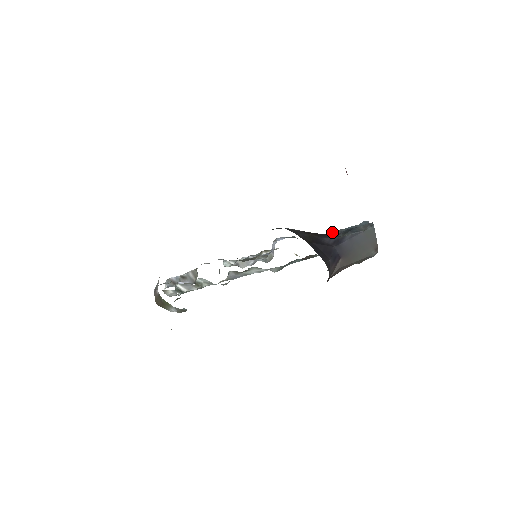
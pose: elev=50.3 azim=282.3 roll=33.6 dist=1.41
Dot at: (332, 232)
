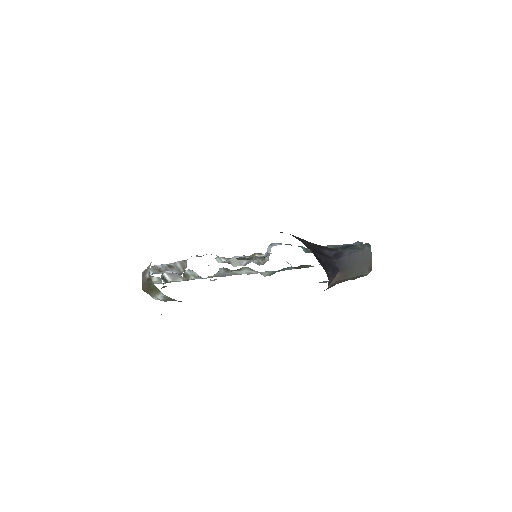
Dot at: (327, 246)
